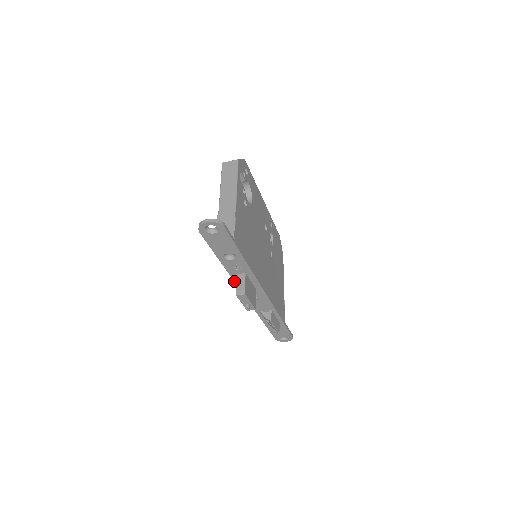
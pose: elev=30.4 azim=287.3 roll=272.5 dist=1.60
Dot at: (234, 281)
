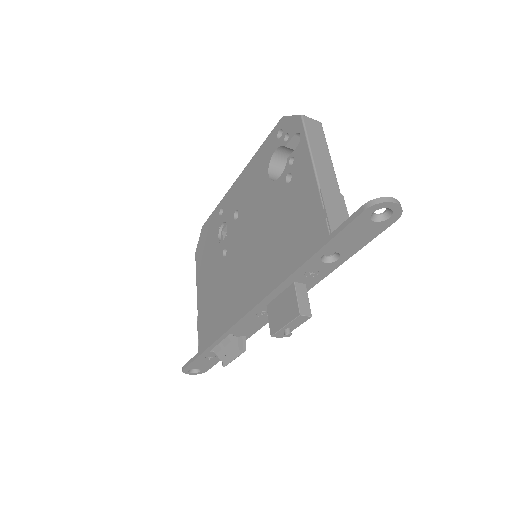
Dot at: (274, 289)
